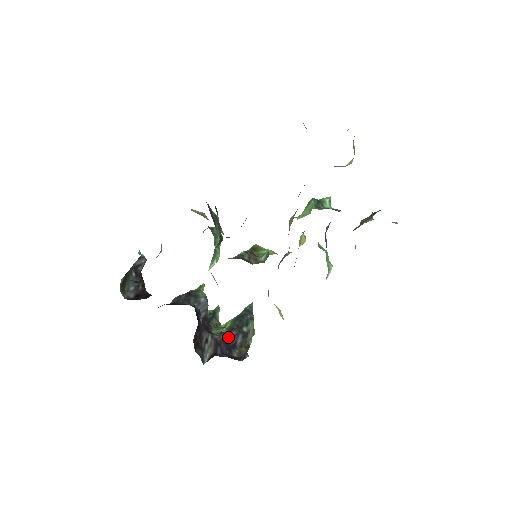
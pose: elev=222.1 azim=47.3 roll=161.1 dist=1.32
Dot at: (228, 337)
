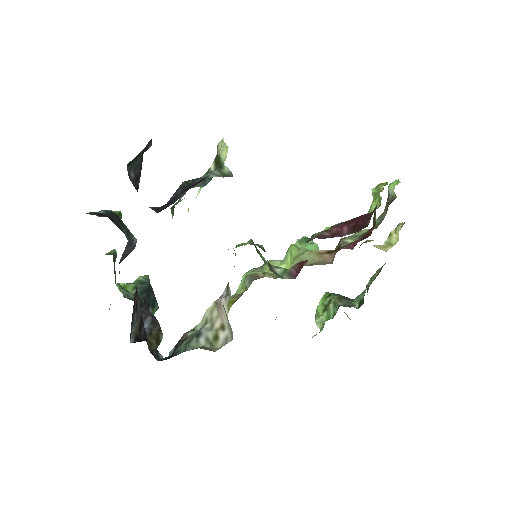
Dot at: occluded
